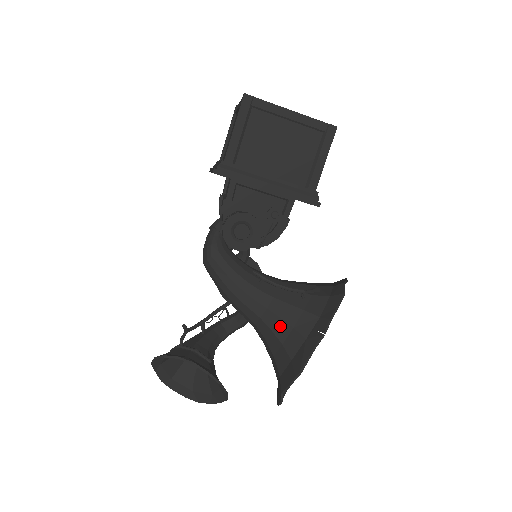
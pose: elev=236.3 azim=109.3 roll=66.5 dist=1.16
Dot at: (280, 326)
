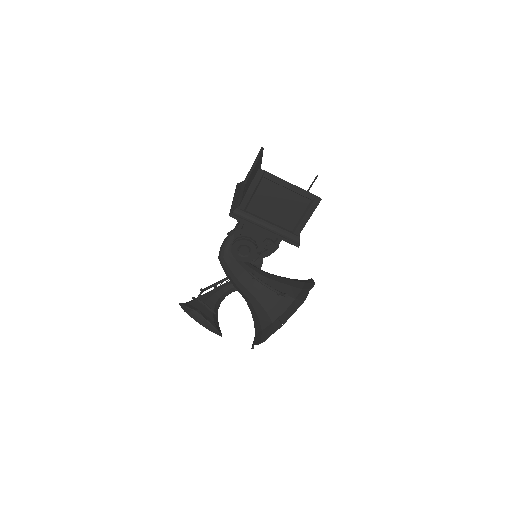
Dot at: (259, 309)
